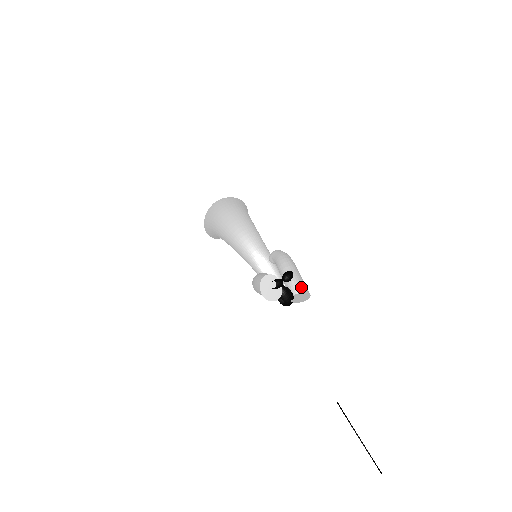
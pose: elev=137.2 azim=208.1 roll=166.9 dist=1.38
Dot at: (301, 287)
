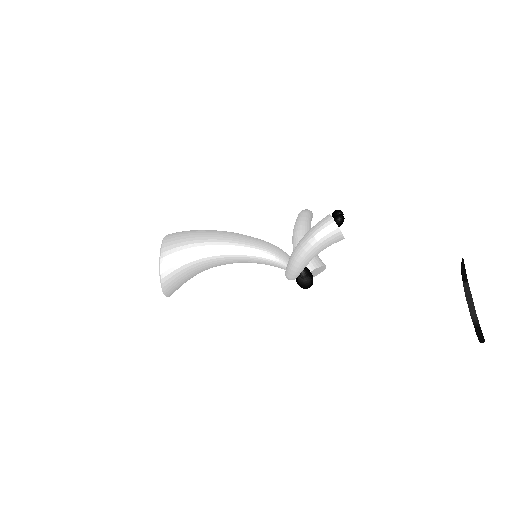
Dot at: occluded
